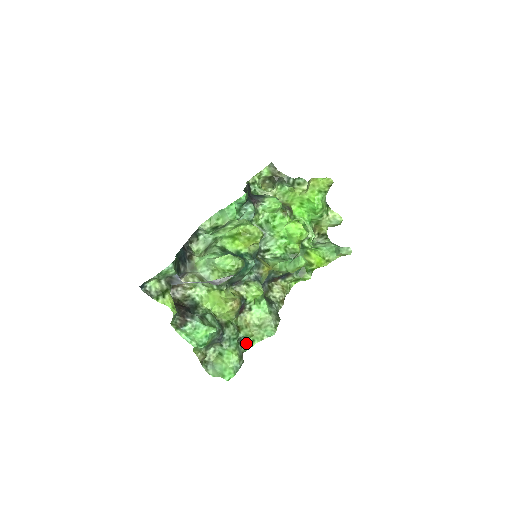
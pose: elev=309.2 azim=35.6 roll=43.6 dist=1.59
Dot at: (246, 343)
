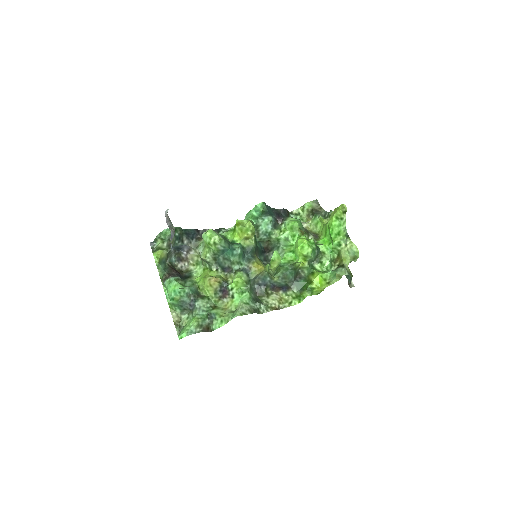
Dot at: (216, 322)
